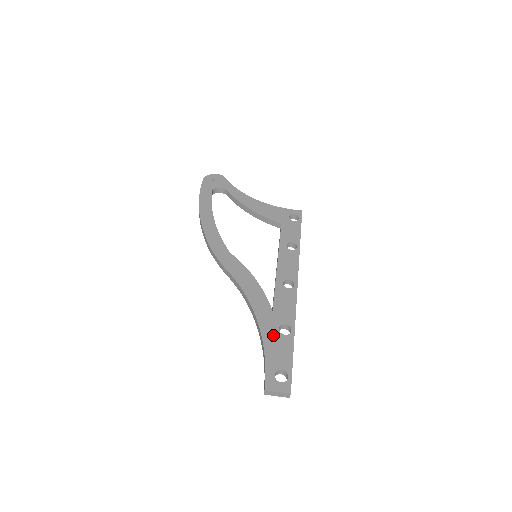
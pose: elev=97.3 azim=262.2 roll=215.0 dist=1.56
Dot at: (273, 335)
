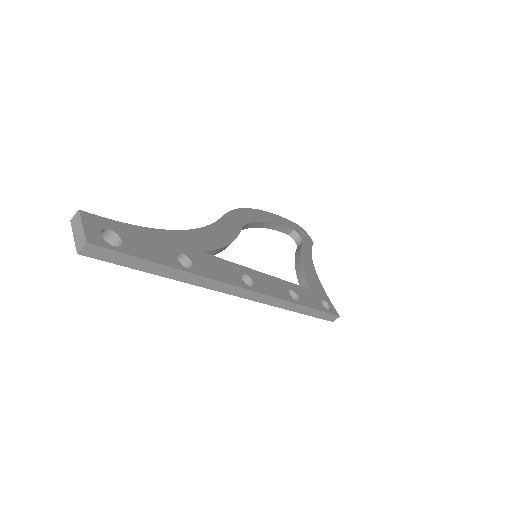
Dot at: (169, 243)
